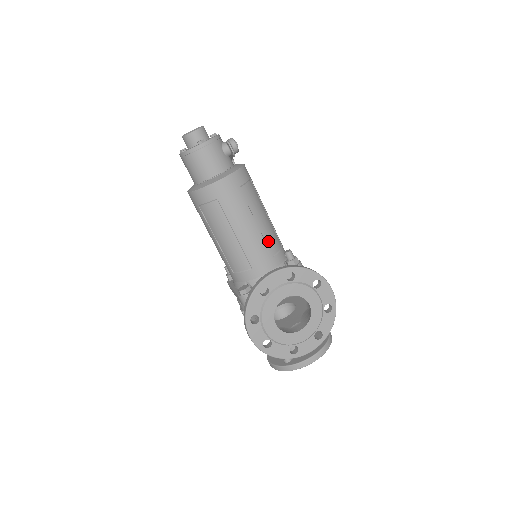
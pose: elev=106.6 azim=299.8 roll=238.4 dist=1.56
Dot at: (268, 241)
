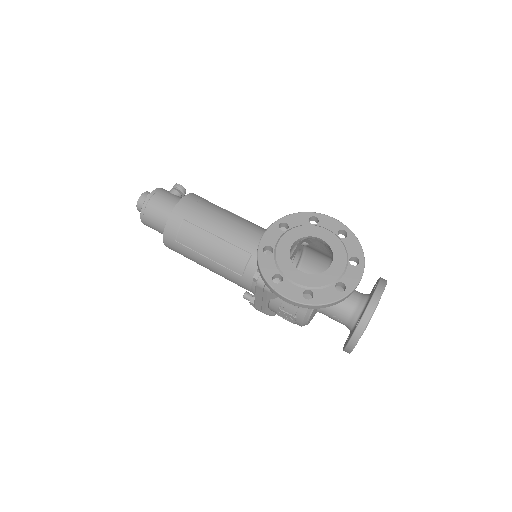
Dot at: (251, 227)
